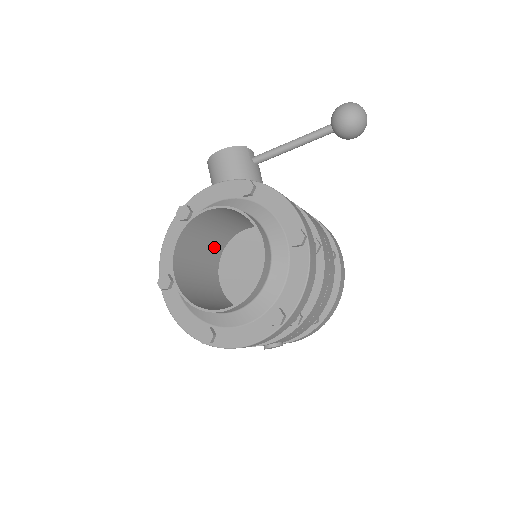
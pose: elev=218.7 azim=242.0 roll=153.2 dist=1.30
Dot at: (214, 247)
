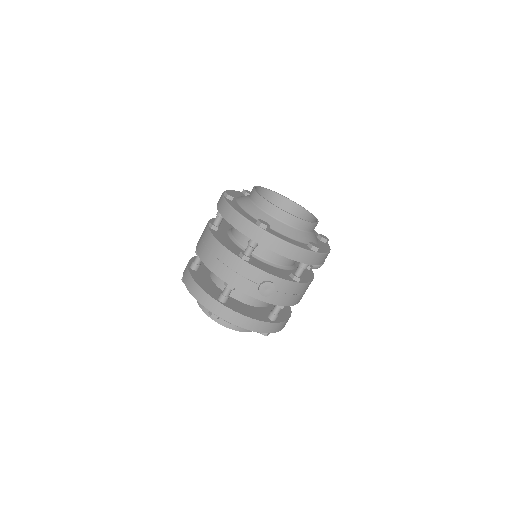
Dot at: occluded
